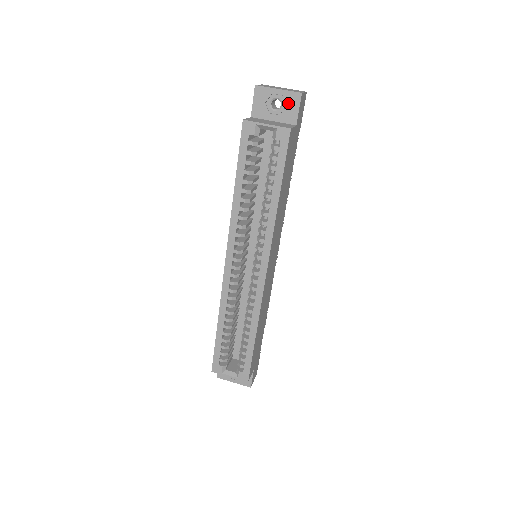
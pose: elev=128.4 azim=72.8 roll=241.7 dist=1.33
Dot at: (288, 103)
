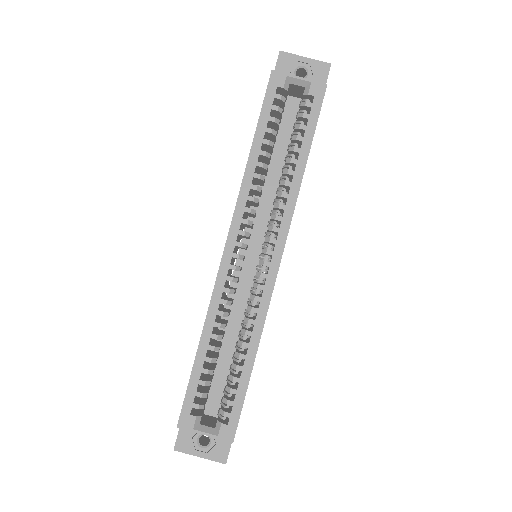
Dot at: (315, 73)
